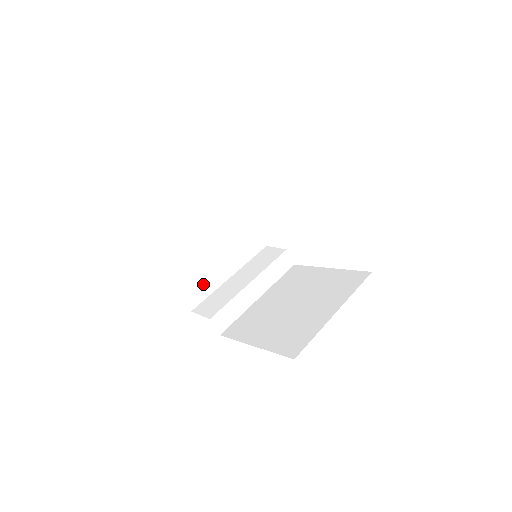
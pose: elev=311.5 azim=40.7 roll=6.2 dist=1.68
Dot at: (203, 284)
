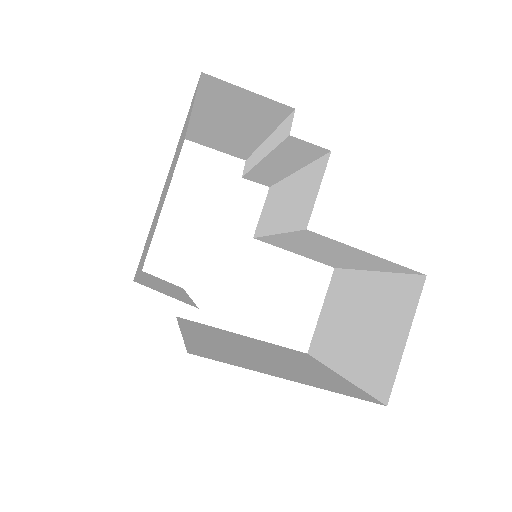
Dot at: occluded
